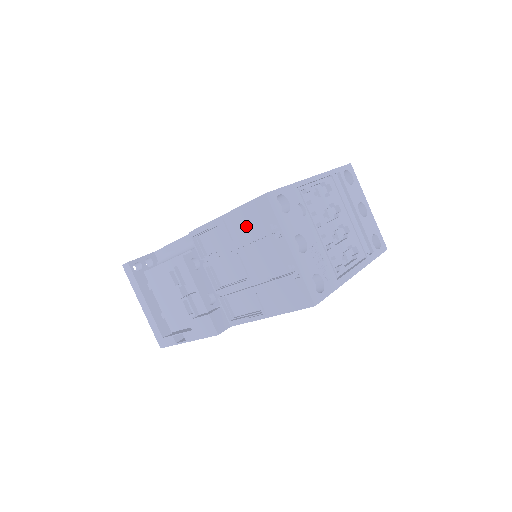
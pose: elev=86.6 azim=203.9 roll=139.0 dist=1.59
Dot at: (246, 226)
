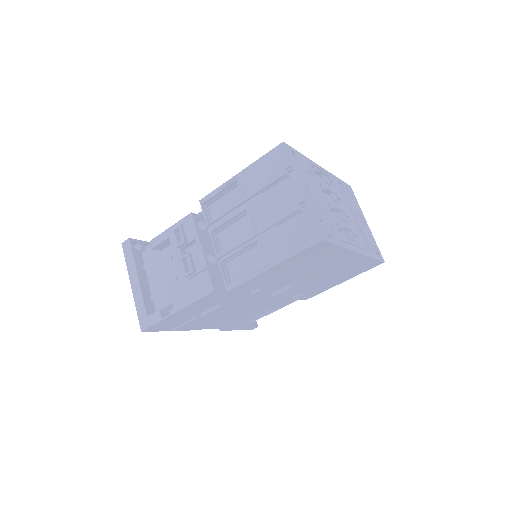
Dot at: (260, 177)
